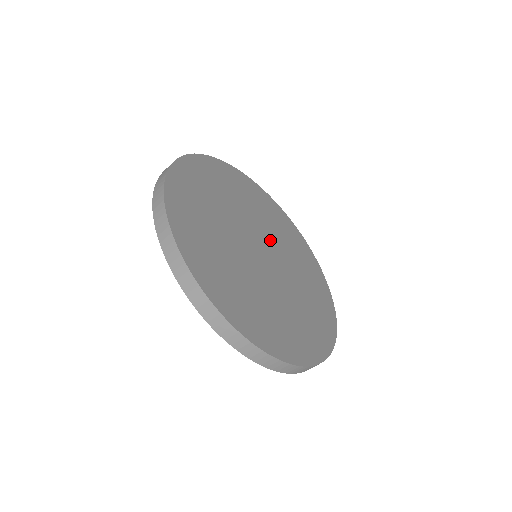
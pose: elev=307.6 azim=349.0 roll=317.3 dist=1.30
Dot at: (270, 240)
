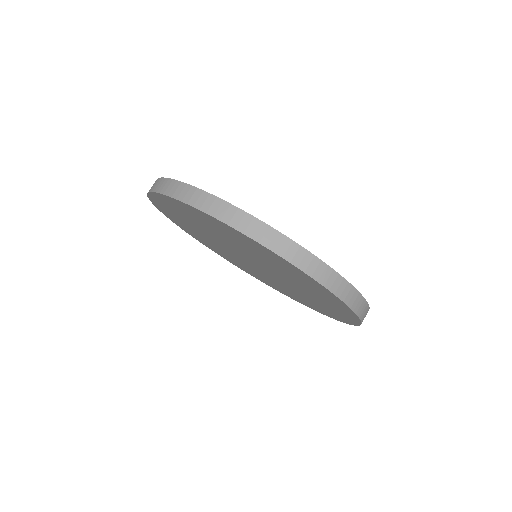
Dot at: occluded
